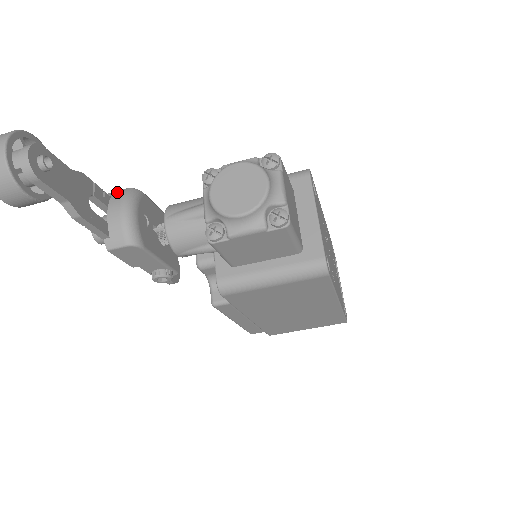
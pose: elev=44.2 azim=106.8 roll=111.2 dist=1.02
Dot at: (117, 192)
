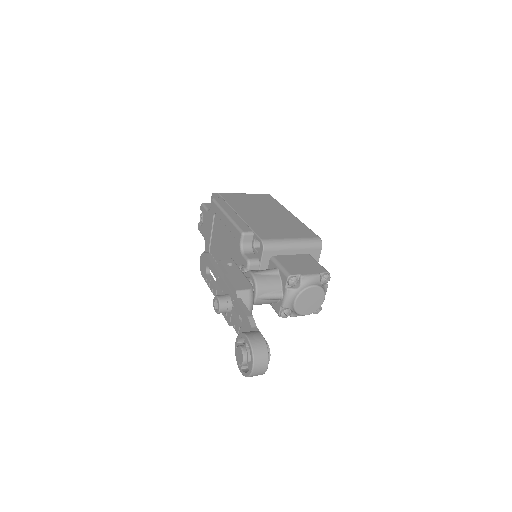
Dot at: (244, 294)
